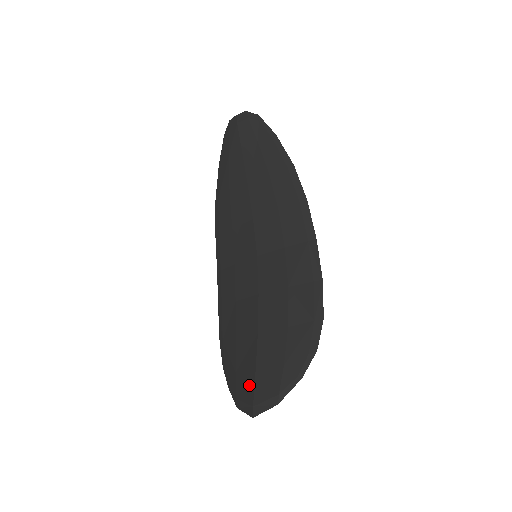
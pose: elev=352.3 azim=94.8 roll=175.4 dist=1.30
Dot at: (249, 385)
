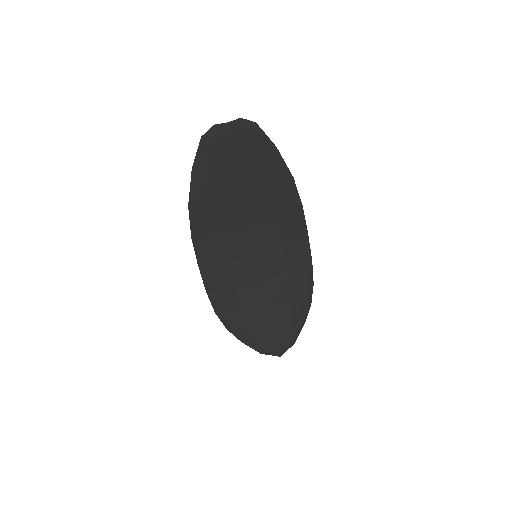
Dot at: (271, 341)
